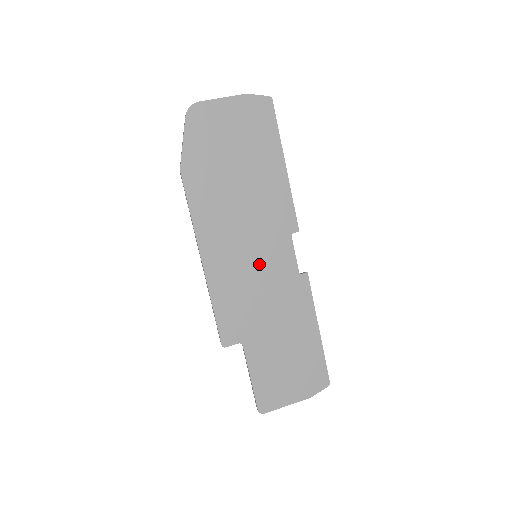
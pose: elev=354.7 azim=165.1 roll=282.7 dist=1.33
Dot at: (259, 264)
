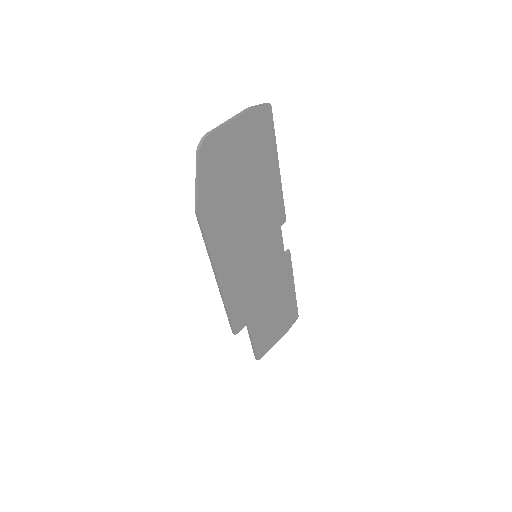
Dot at: (259, 262)
